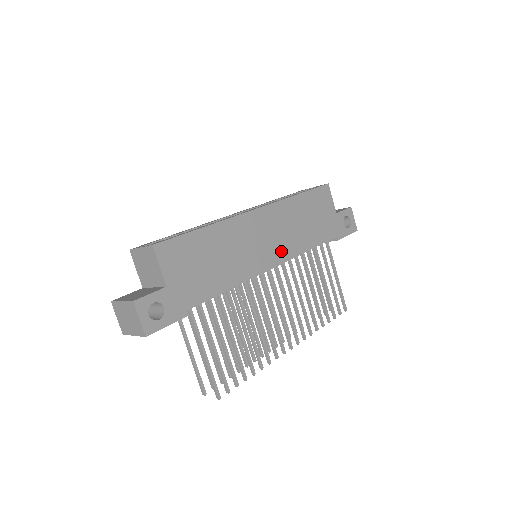
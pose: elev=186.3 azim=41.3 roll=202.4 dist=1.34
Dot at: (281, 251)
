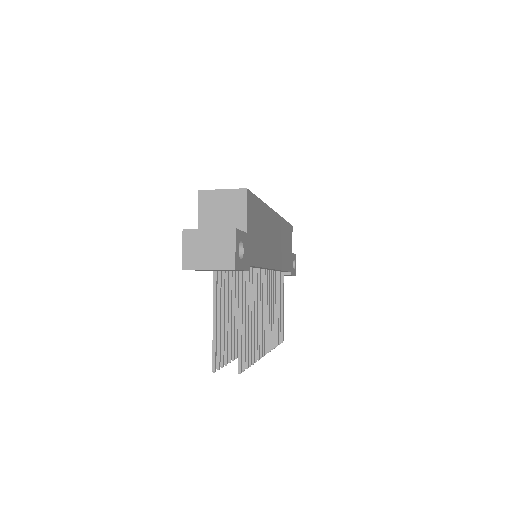
Dot at: (278, 258)
